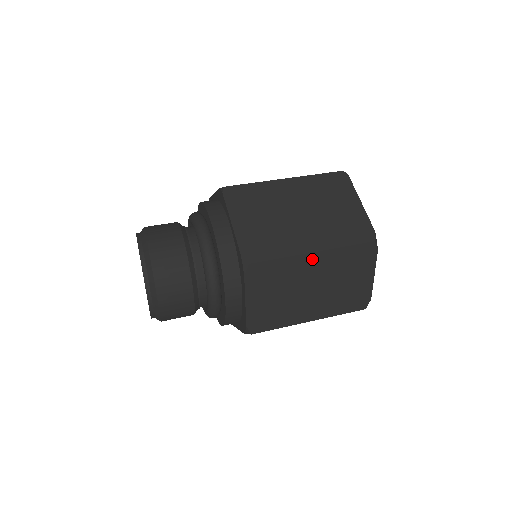
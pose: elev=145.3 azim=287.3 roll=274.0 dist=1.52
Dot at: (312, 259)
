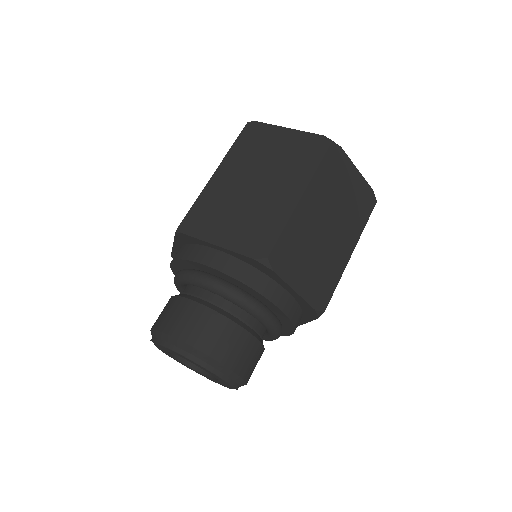
Dot at: (306, 204)
